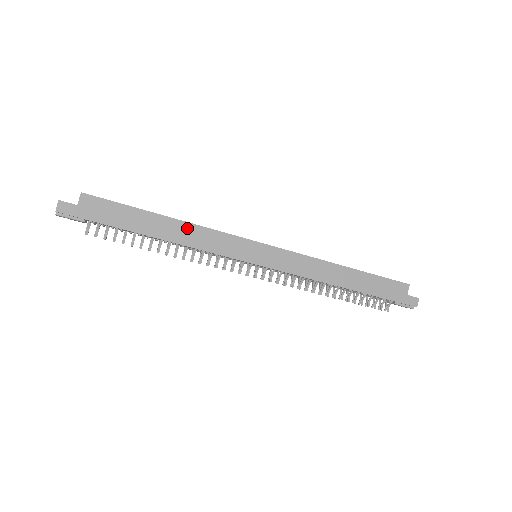
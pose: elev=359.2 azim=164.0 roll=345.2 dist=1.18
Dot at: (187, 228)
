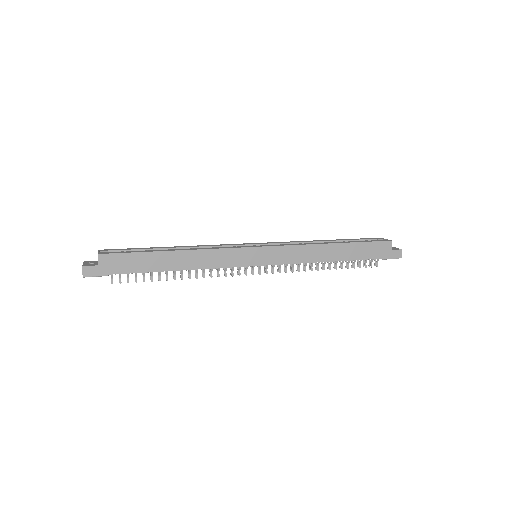
Dot at: (193, 255)
